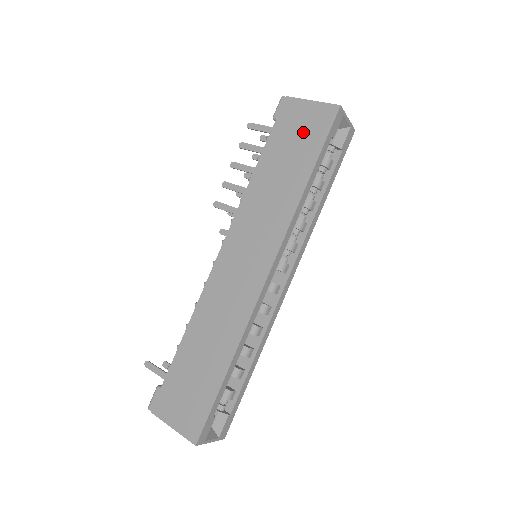
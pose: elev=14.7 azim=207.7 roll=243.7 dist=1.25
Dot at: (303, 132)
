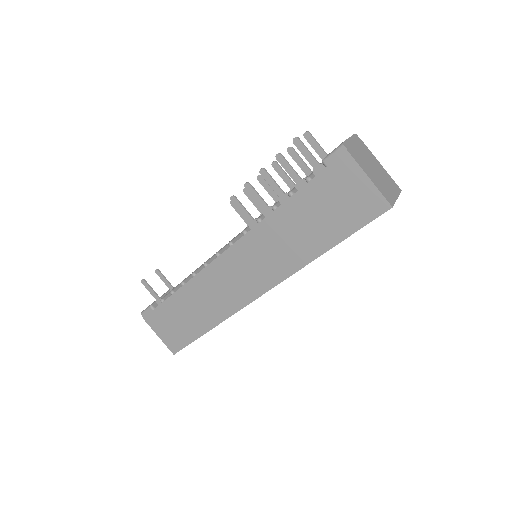
Dot at: (343, 205)
